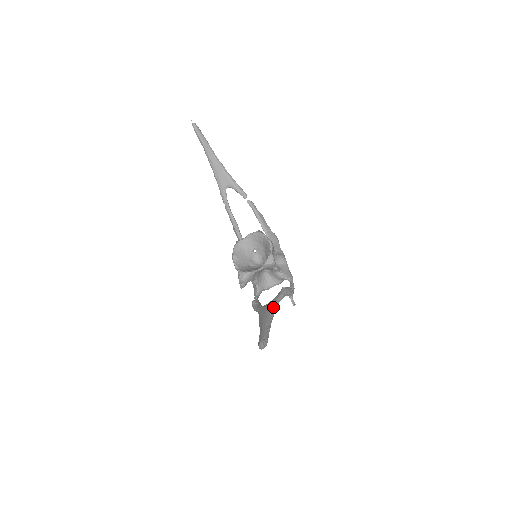
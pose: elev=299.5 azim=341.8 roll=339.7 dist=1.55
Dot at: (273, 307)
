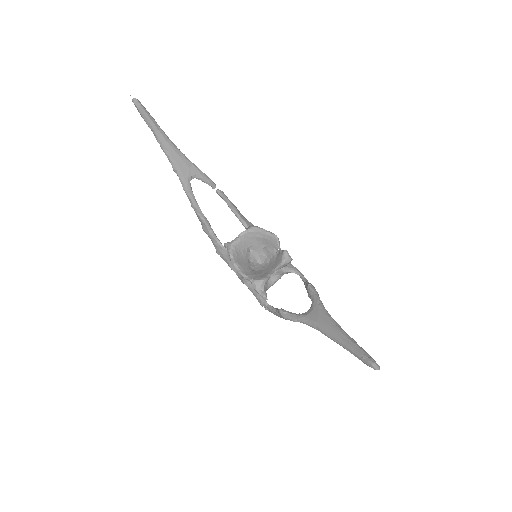
Dot at: (327, 313)
